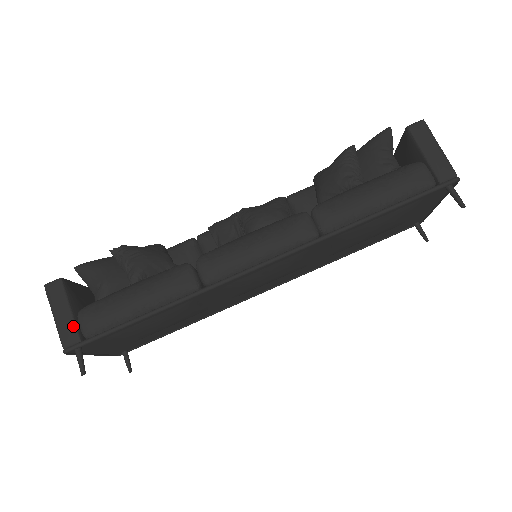
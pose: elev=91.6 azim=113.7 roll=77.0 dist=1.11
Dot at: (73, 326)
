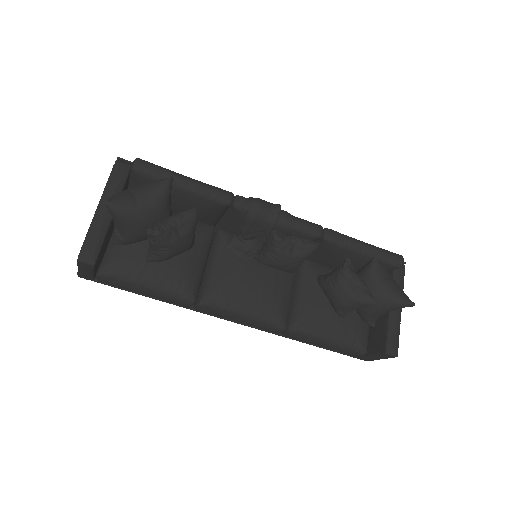
Dot at: (91, 277)
